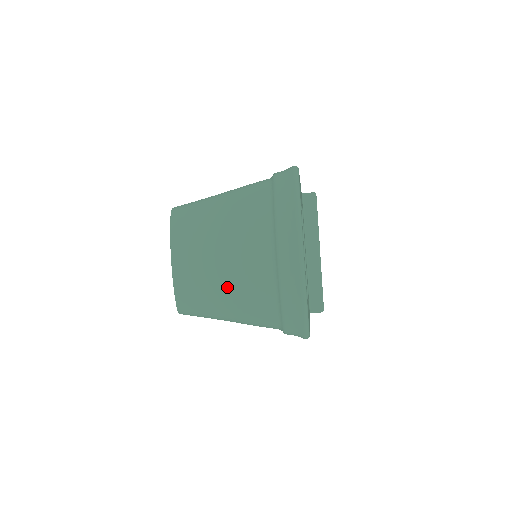
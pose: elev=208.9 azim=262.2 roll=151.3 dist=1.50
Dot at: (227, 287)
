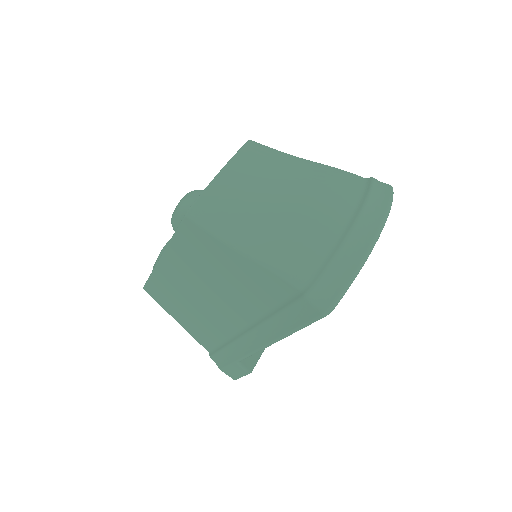
Dot at: (276, 216)
